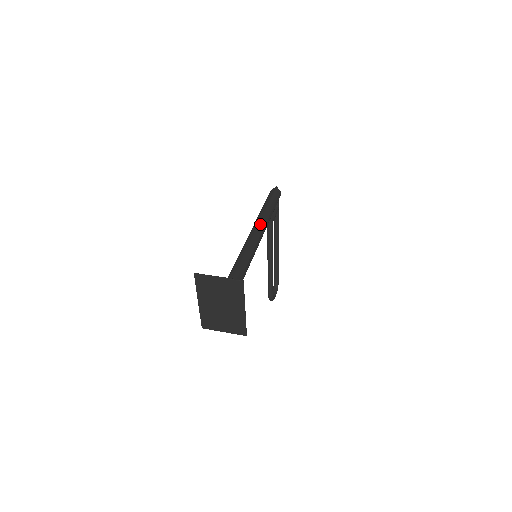
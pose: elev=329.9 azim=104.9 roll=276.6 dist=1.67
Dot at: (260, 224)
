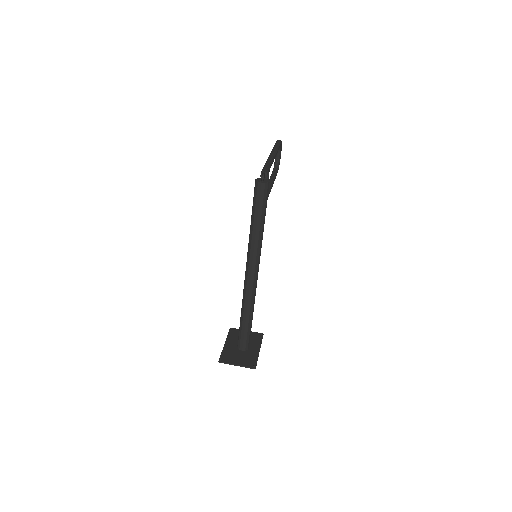
Dot at: (254, 259)
